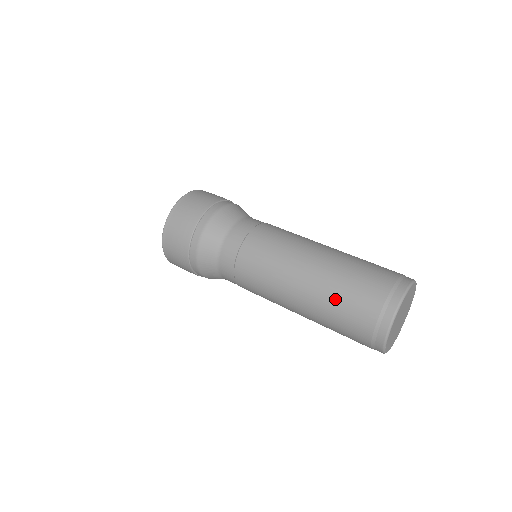
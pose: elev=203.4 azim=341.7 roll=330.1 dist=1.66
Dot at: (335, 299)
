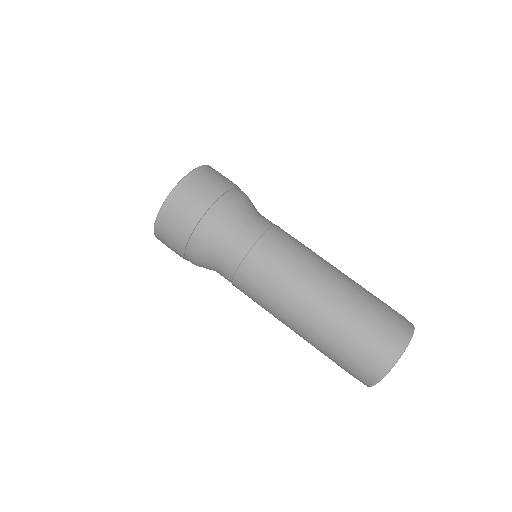
Dot at: (326, 350)
